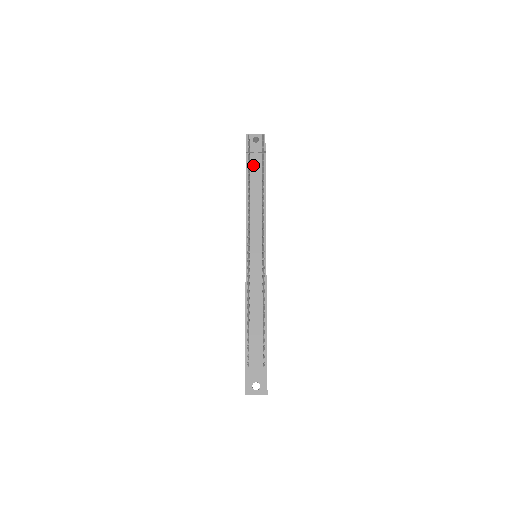
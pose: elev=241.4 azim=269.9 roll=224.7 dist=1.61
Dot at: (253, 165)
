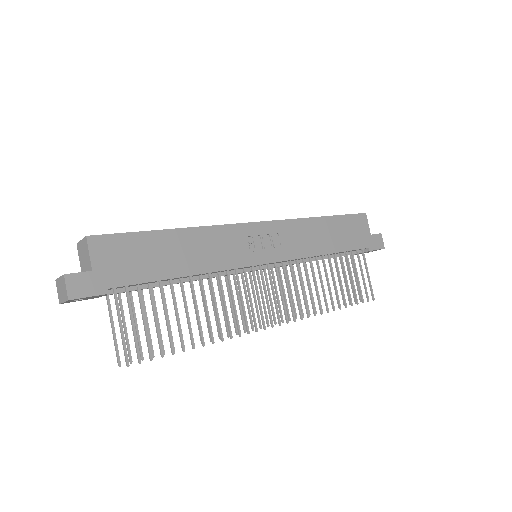
Dot at: occluded
